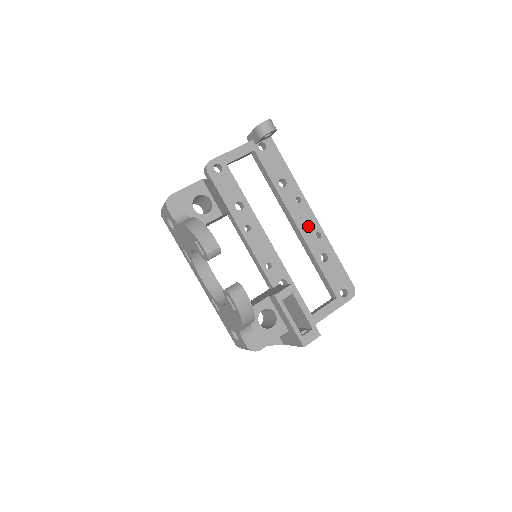
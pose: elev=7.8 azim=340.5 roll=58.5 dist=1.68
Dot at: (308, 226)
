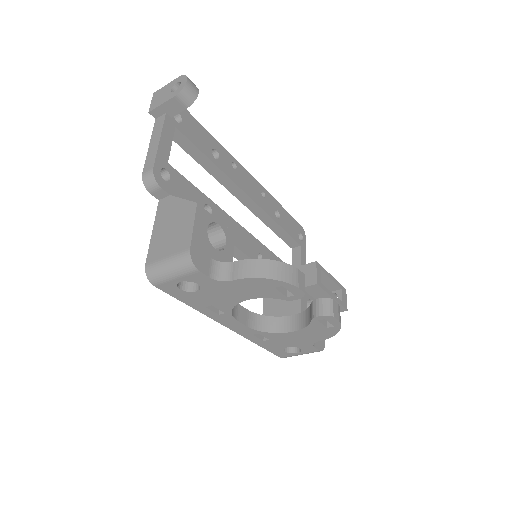
Dot at: (254, 190)
